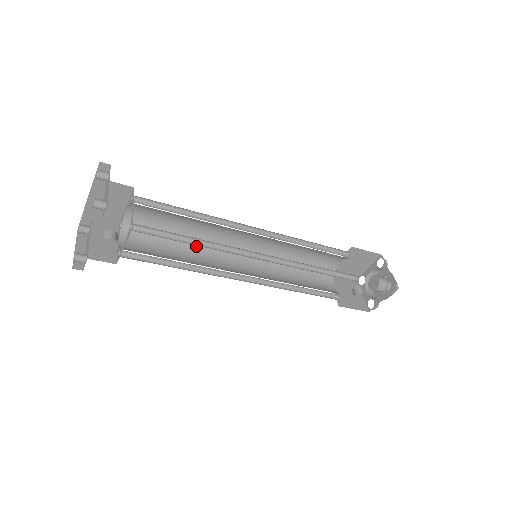
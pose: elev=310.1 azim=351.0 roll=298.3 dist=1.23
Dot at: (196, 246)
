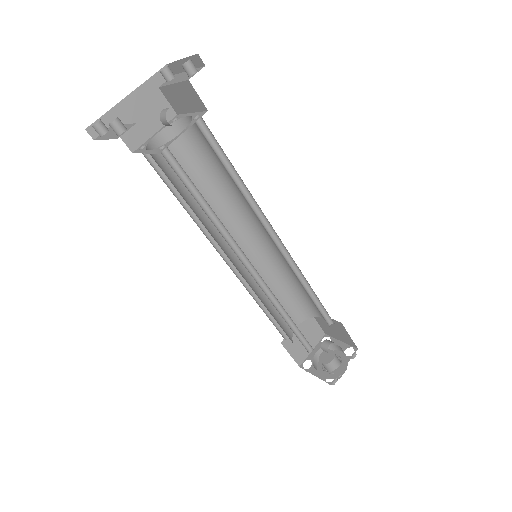
Dot at: (201, 220)
